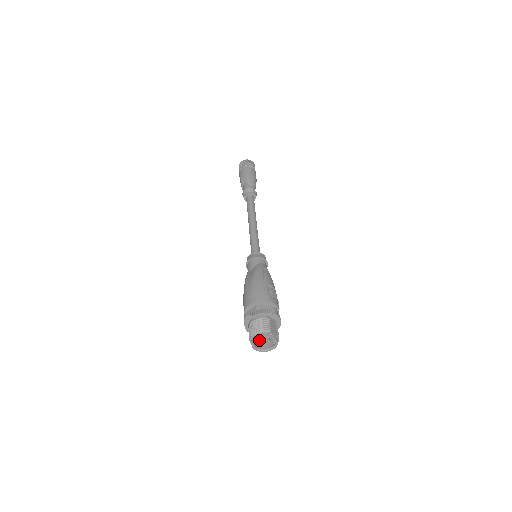
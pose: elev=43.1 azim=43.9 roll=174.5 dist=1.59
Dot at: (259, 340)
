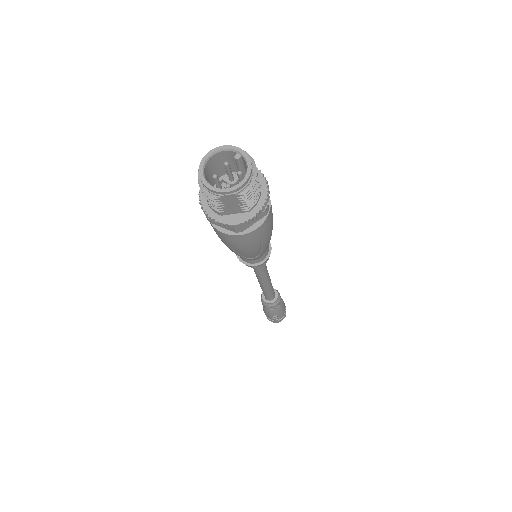
Dot at: occluded
